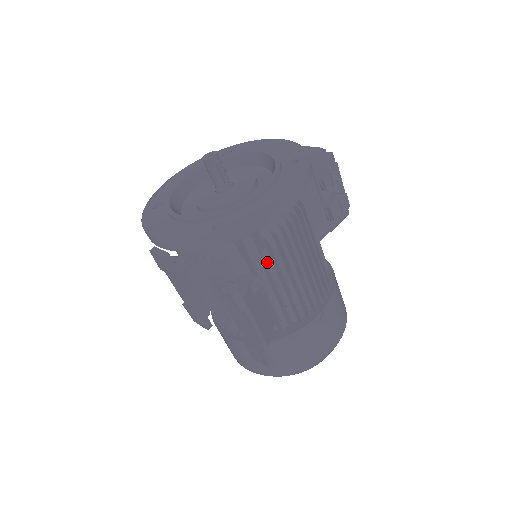
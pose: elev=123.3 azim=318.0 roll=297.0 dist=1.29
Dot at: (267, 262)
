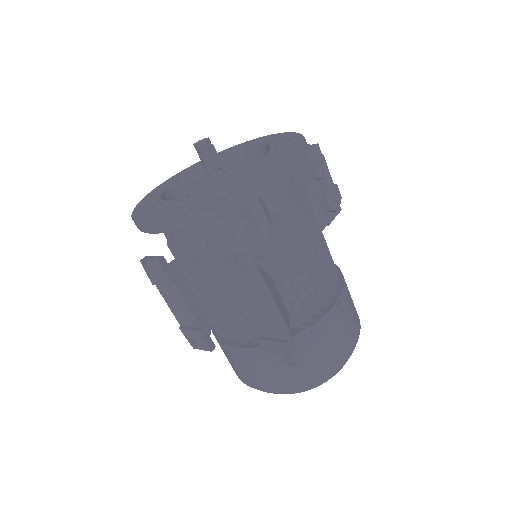
Dot at: occluded
